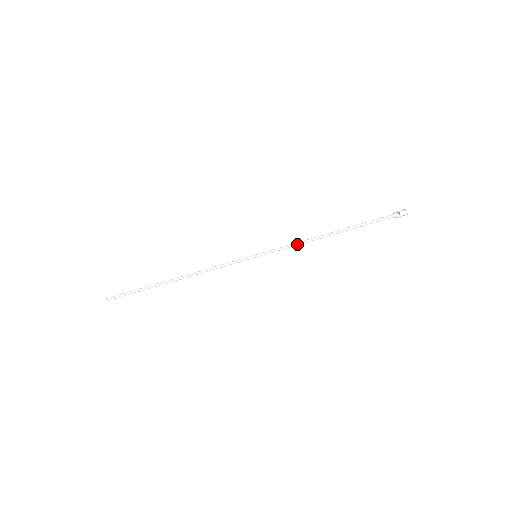
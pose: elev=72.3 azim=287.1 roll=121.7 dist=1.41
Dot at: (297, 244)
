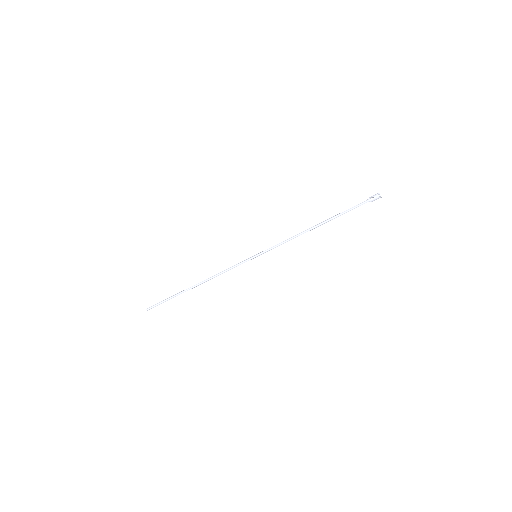
Dot at: (288, 240)
